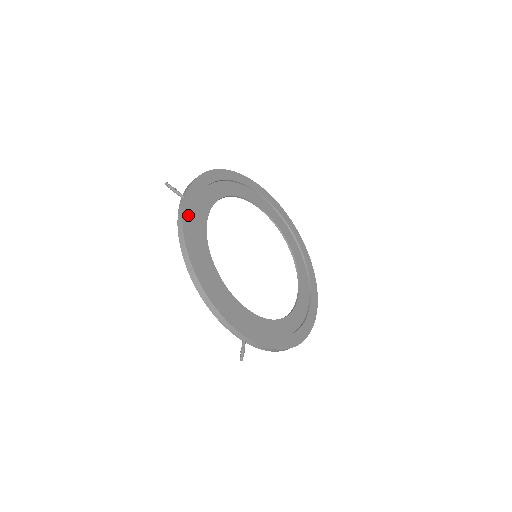
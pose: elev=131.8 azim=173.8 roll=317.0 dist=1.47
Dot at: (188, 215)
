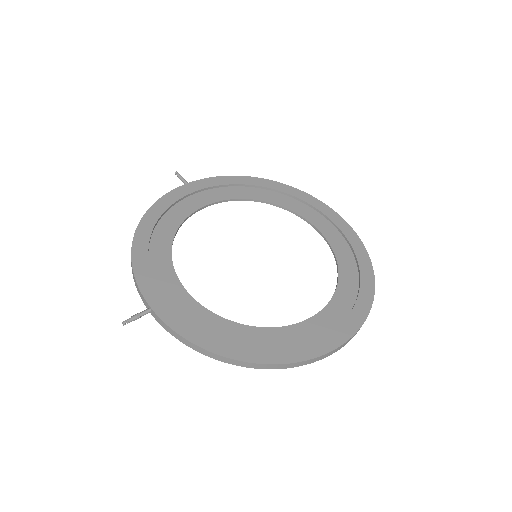
Dot at: (176, 194)
